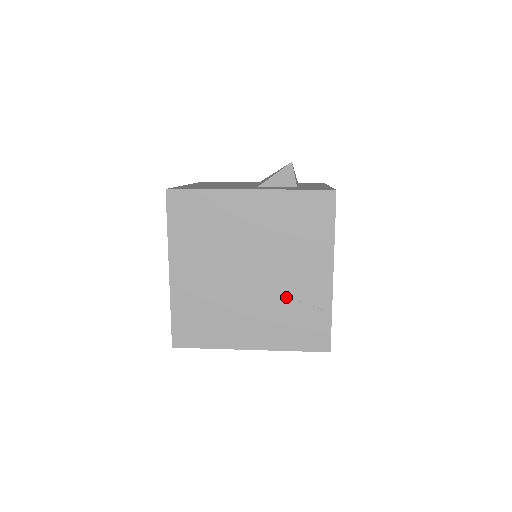
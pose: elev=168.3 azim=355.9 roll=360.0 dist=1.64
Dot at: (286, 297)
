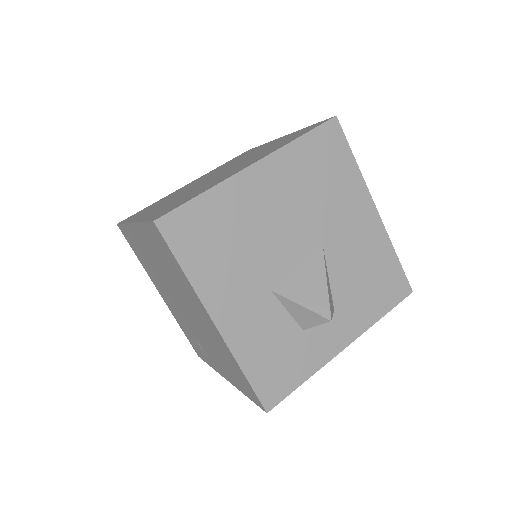
Dot at: (194, 333)
